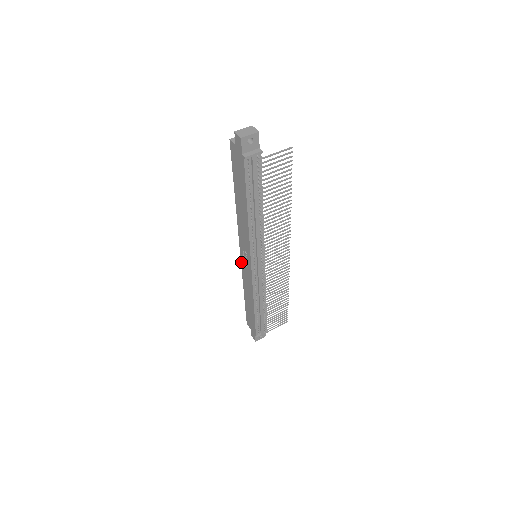
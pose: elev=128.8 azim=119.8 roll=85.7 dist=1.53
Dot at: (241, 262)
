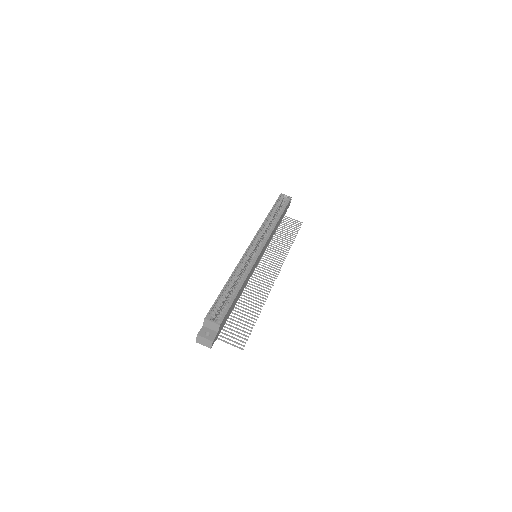
Dot at: (254, 237)
